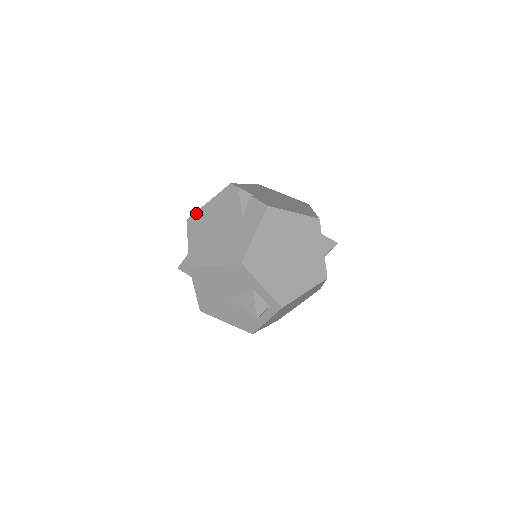
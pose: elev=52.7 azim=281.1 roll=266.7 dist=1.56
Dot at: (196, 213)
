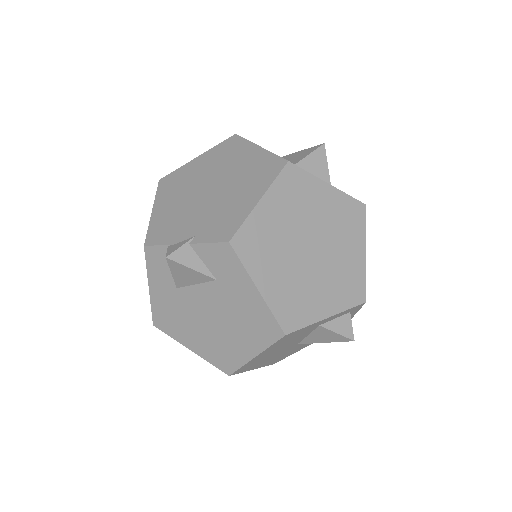
Dot at: (153, 311)
